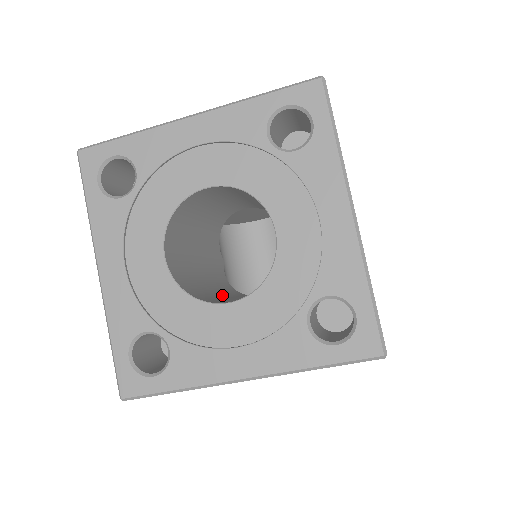
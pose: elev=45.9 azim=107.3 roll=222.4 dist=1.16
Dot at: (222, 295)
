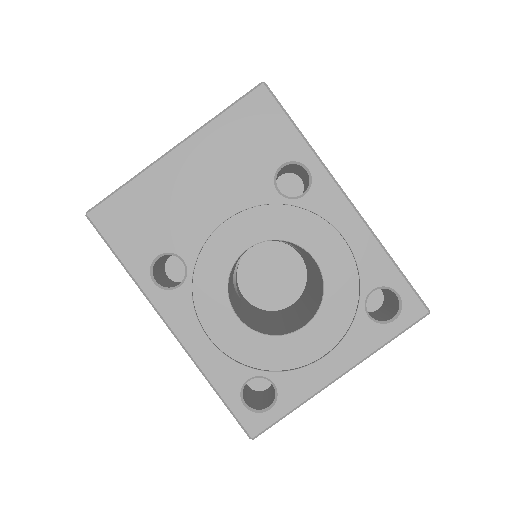
Dot at: occluded
